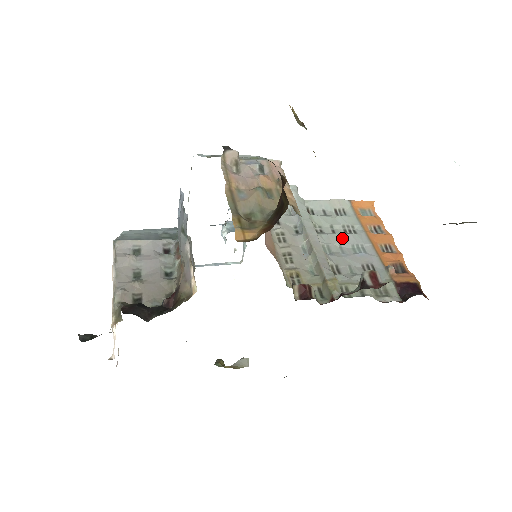
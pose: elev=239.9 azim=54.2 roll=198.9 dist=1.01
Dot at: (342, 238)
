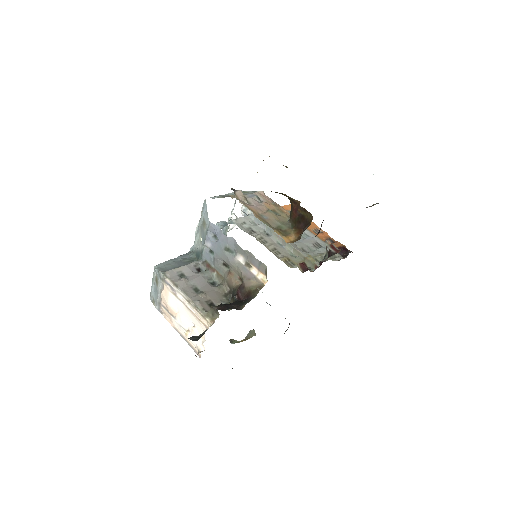
Dot at: occluded
